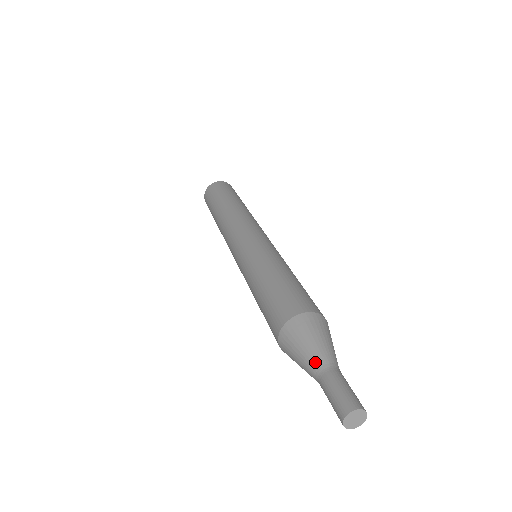
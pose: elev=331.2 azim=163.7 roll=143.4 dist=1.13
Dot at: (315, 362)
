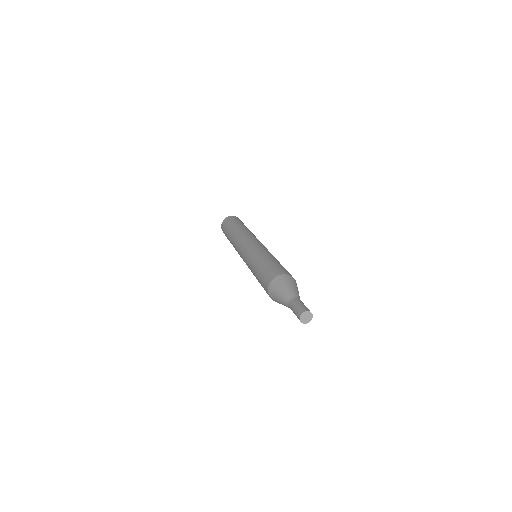
Dot at: (285, 303)
